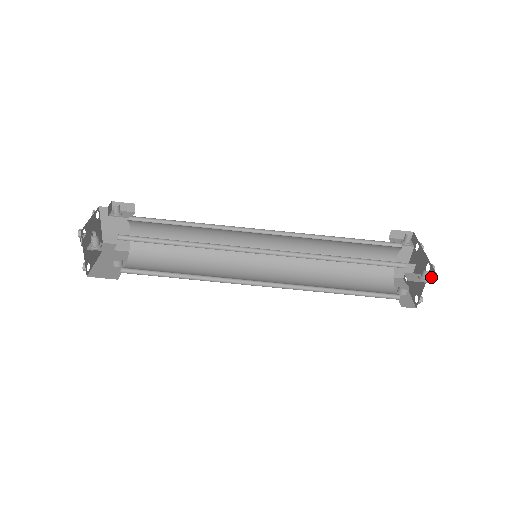
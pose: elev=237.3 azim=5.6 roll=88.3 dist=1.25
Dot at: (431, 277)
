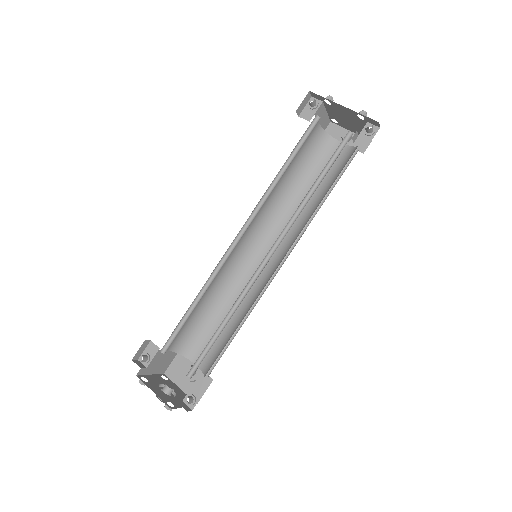
Dot at: (373, 124)
